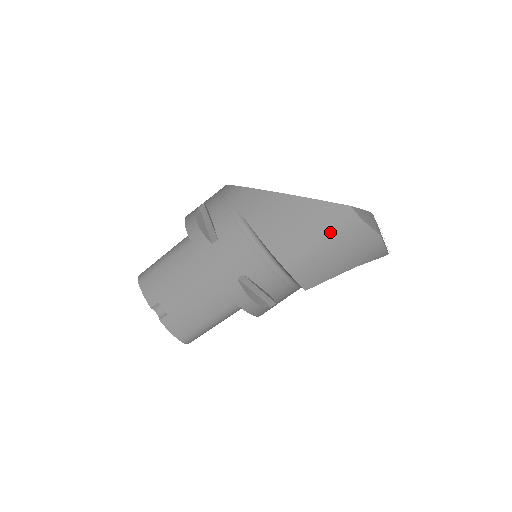
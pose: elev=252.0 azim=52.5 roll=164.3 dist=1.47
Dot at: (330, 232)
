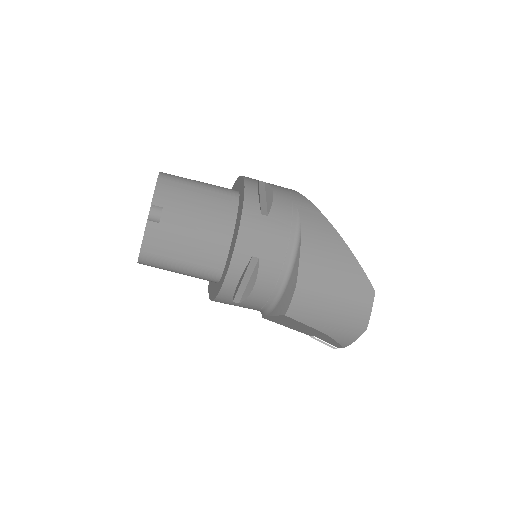
Dot at: (348, 293)
